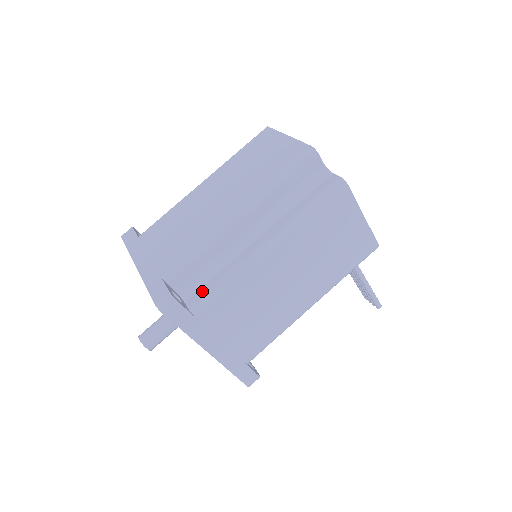
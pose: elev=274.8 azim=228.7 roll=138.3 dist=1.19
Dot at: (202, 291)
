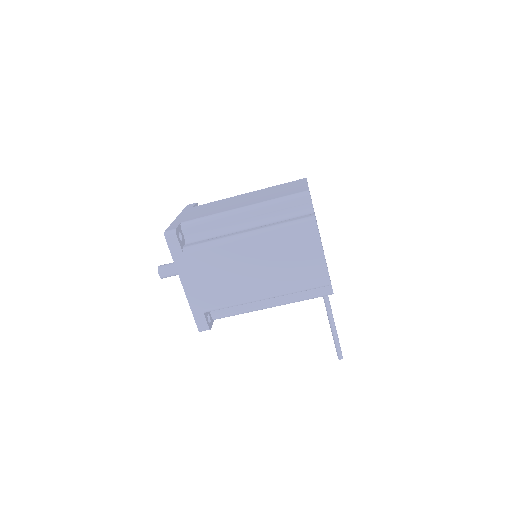
Dot at: (197, 242)
